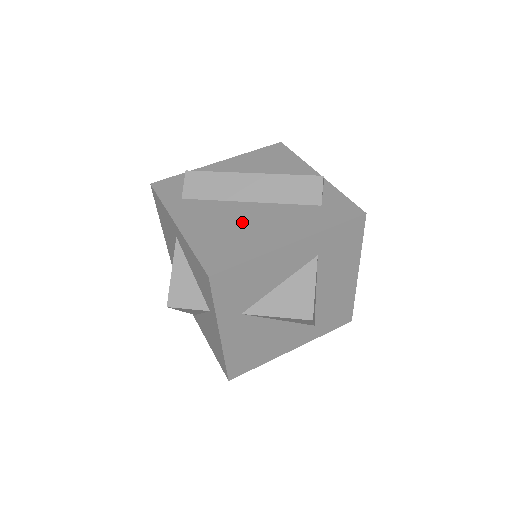
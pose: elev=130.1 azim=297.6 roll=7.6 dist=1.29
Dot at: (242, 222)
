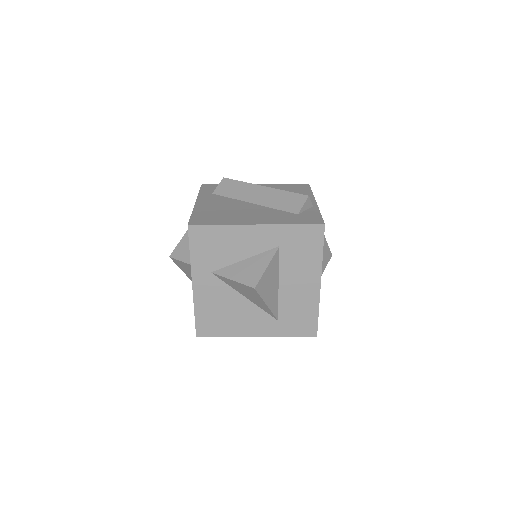
Dot at: (236, 210)
